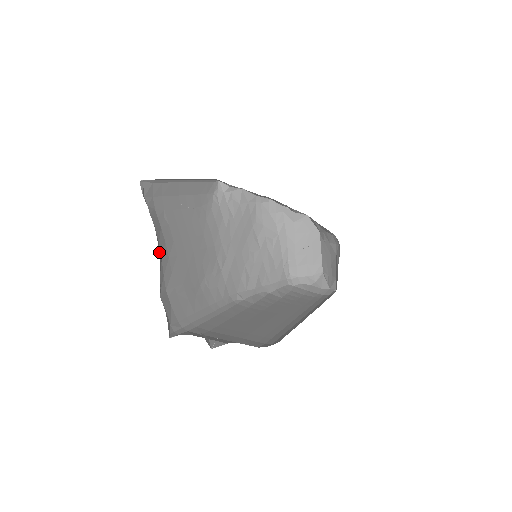
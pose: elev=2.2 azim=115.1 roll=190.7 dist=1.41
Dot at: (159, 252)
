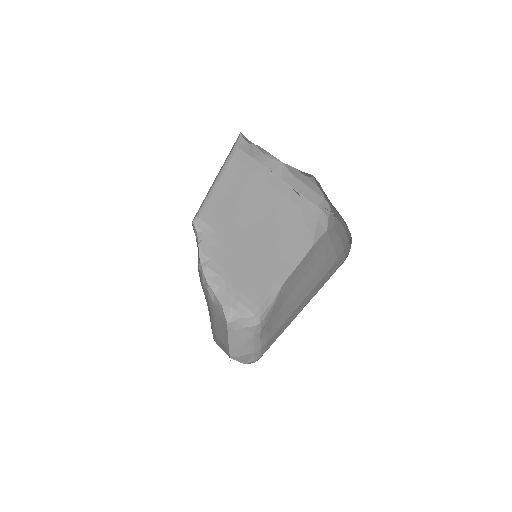
Dot at: occluded
